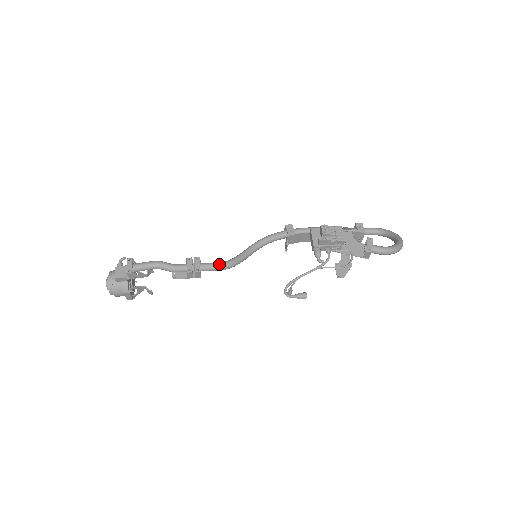
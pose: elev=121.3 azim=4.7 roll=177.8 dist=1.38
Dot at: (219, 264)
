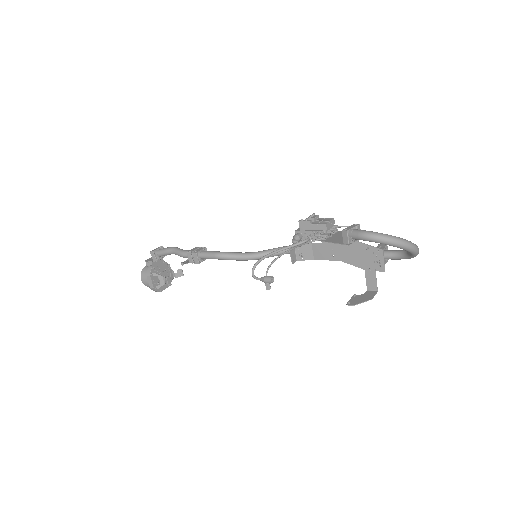
Dot at: (216, 251)
